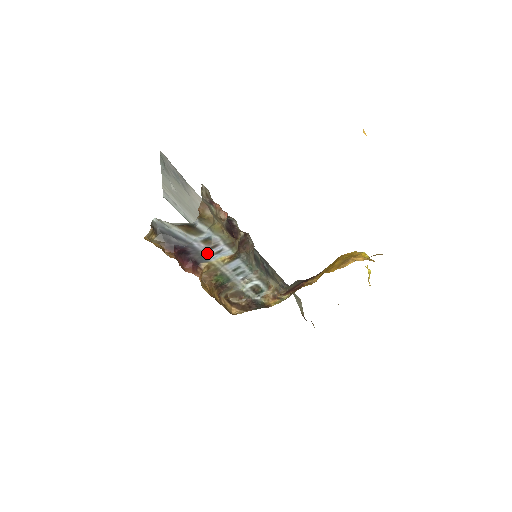
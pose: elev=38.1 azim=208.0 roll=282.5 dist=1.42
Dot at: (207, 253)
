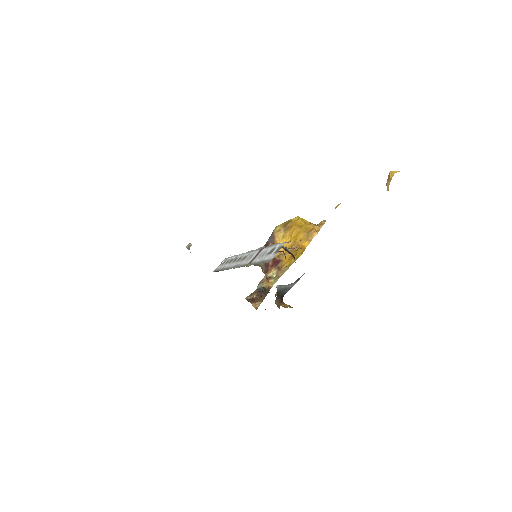
Dot at: occluded
